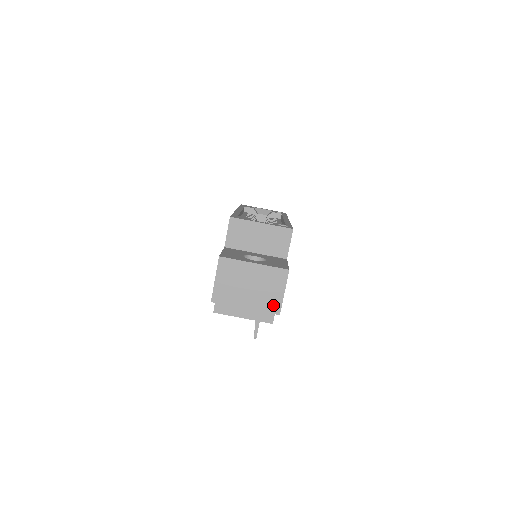
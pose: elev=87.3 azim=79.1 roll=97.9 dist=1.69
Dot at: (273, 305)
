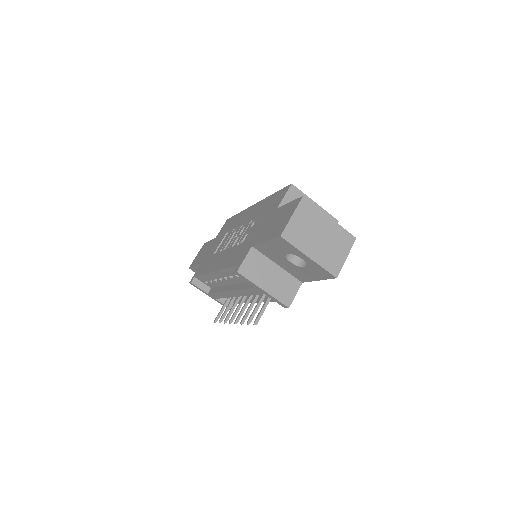
Dot at: (334, 265)
